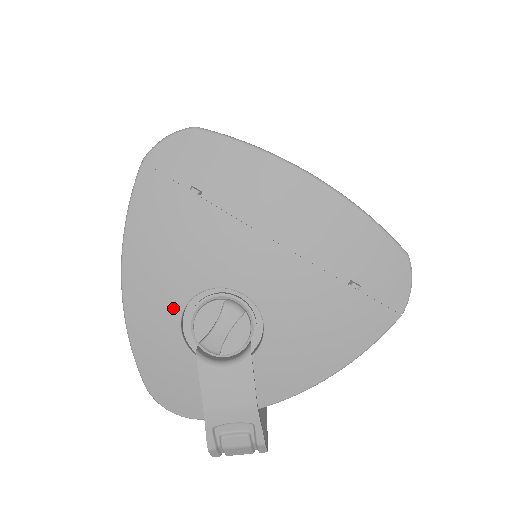
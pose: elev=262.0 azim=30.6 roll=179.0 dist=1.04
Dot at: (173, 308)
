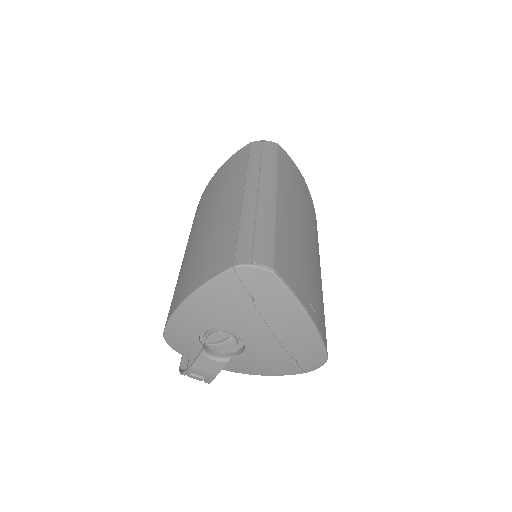
Dot at: (203, 326)
